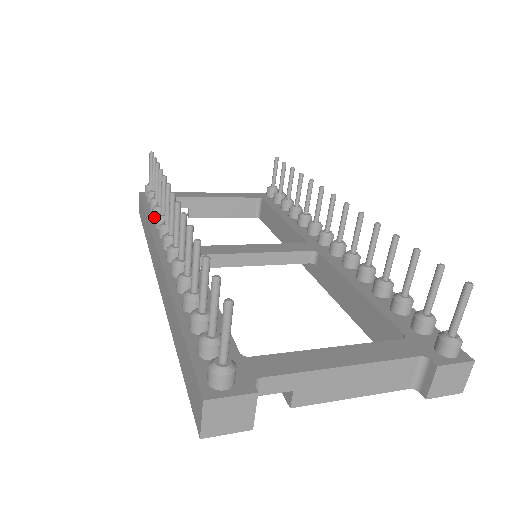
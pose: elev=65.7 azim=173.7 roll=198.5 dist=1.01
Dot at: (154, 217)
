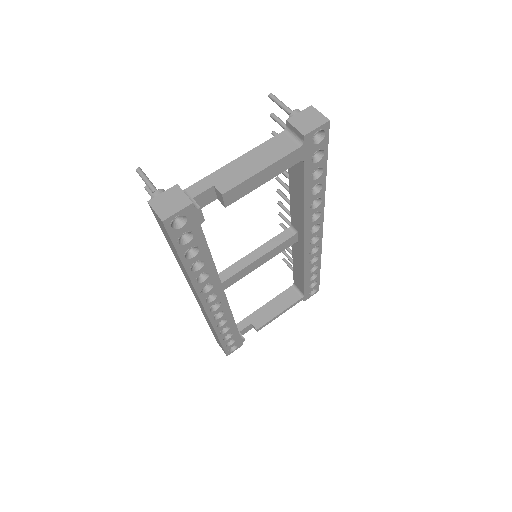
Dot at: occluded
